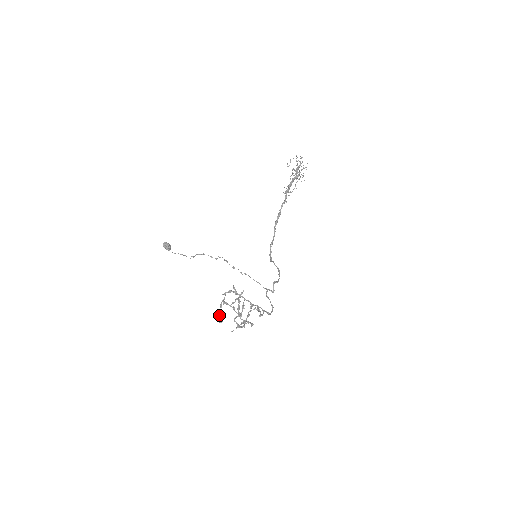
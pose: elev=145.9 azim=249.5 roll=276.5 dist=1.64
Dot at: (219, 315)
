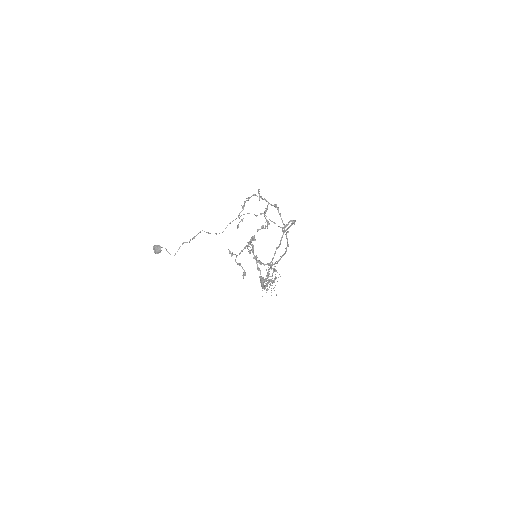
Dot at: occluded
